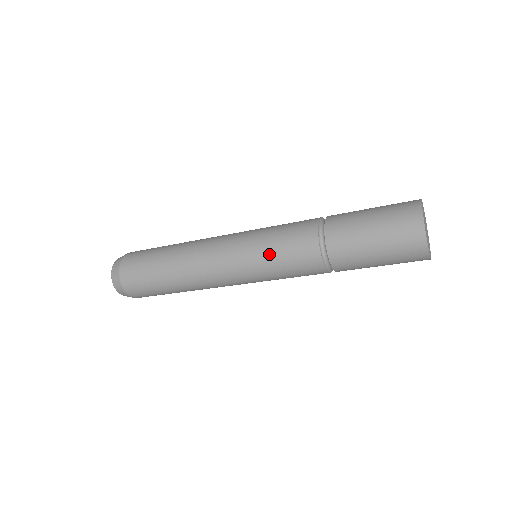
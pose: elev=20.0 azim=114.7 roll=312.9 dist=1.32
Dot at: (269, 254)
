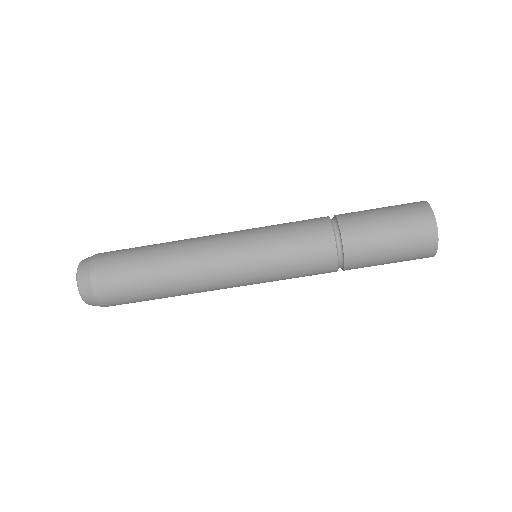
Dot at: (280, 242)
